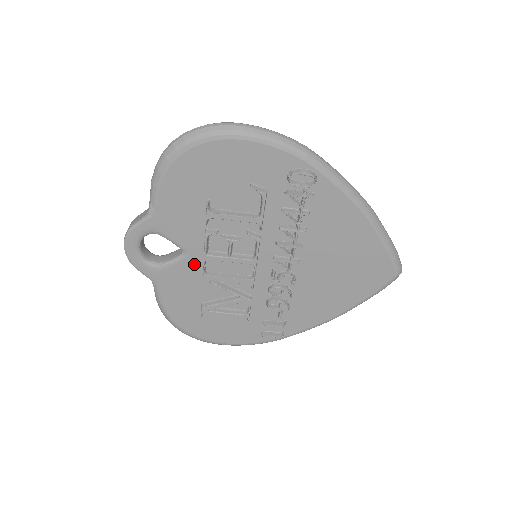
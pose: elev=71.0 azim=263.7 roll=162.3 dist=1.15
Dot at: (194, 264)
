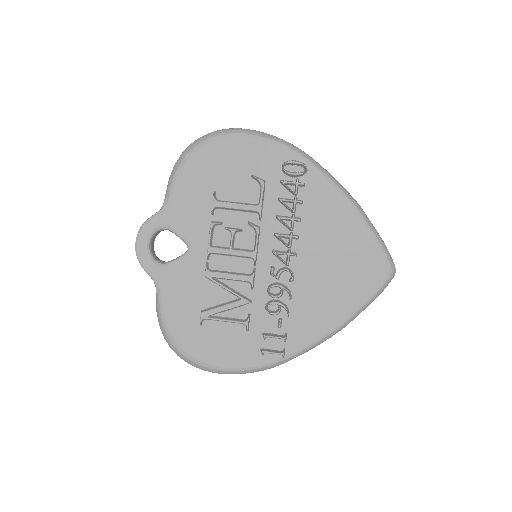
Dot at: (198, 261)
